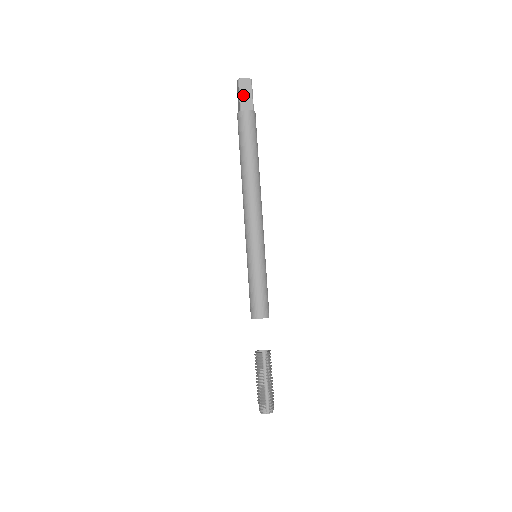
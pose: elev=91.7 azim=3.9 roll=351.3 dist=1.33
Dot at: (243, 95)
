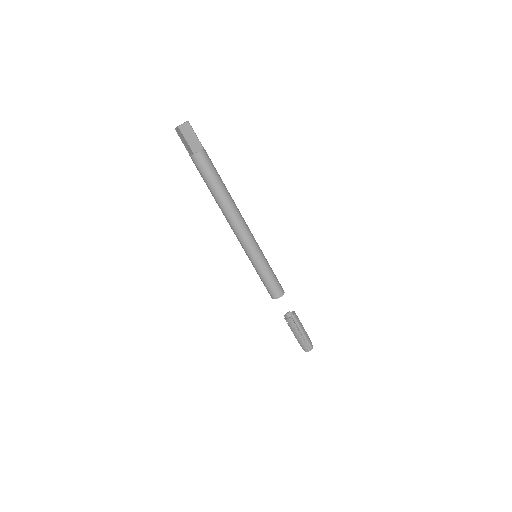
Dot at: (189, 139)
